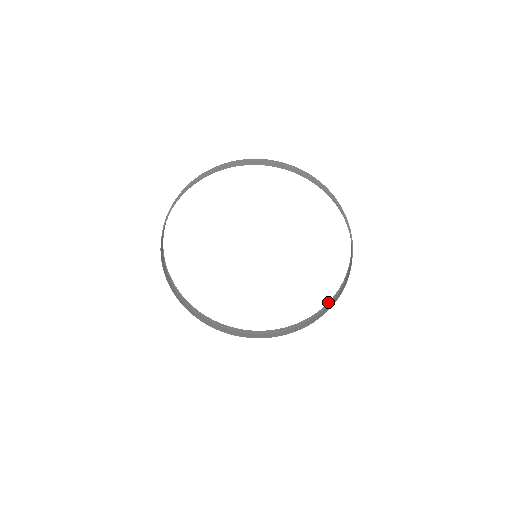
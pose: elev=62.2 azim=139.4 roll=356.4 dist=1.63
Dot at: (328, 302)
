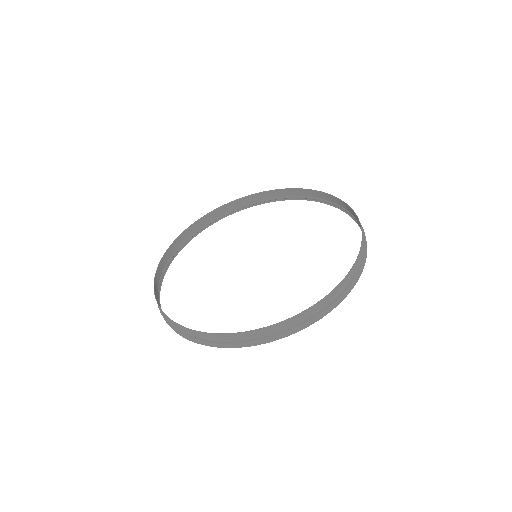
Dot at: occluded
